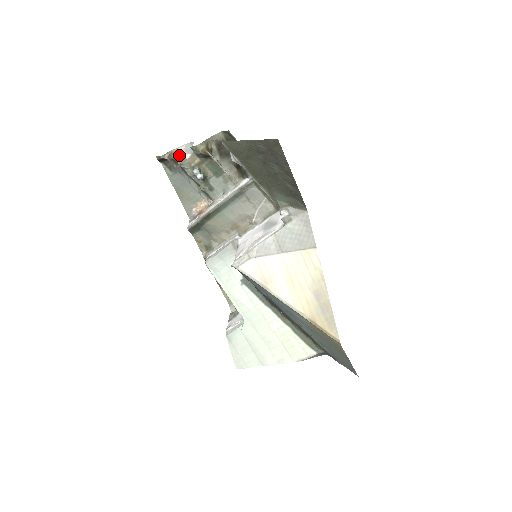
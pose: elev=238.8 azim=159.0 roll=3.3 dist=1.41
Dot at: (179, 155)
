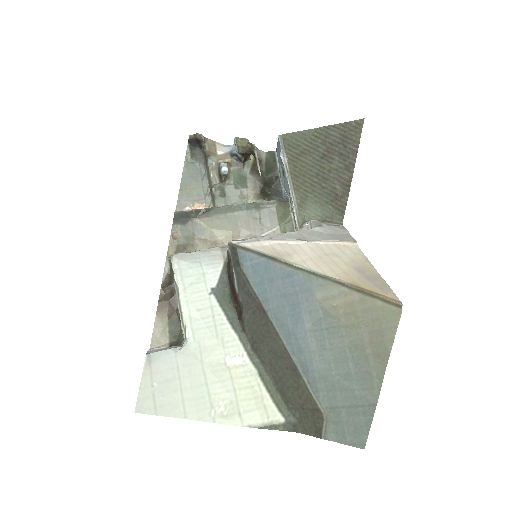
Dot at: (212, 147)
